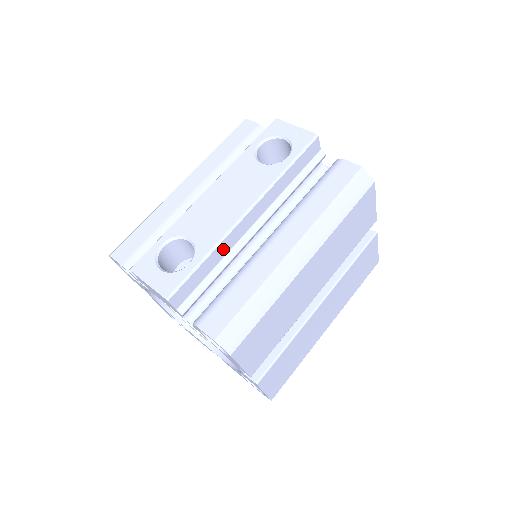
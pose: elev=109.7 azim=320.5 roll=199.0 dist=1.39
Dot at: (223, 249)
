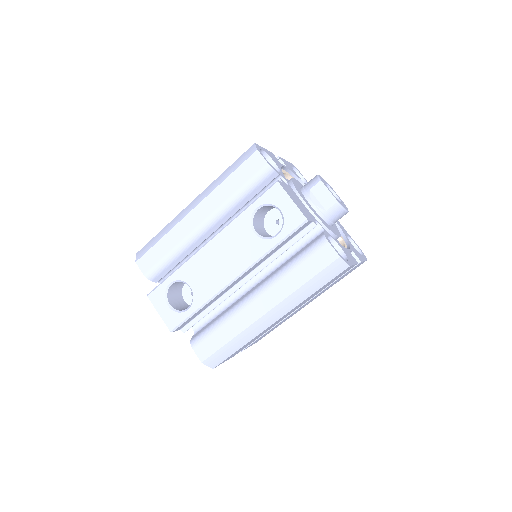
Dot at: (215, 299)
